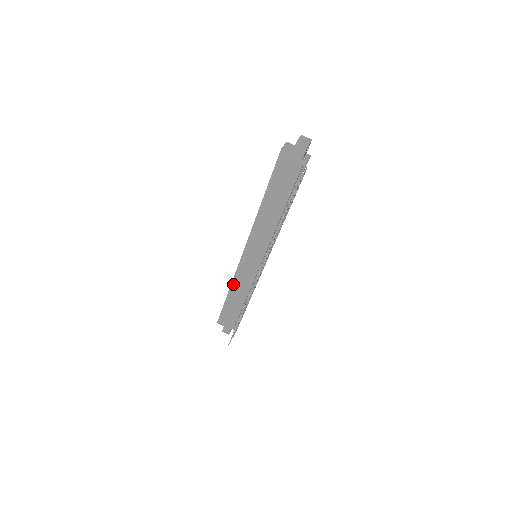
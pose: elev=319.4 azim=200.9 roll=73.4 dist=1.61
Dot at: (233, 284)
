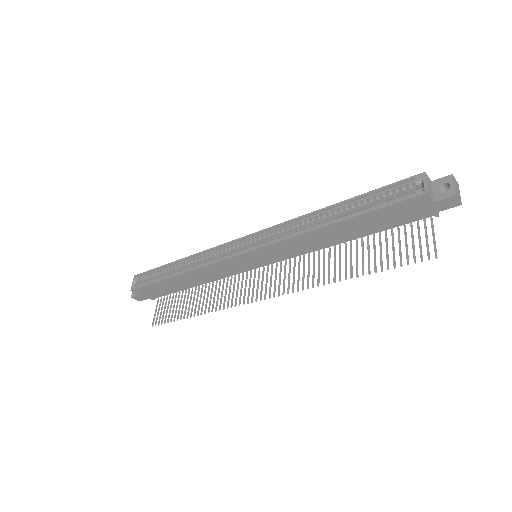
Dot at: (195, 271)
